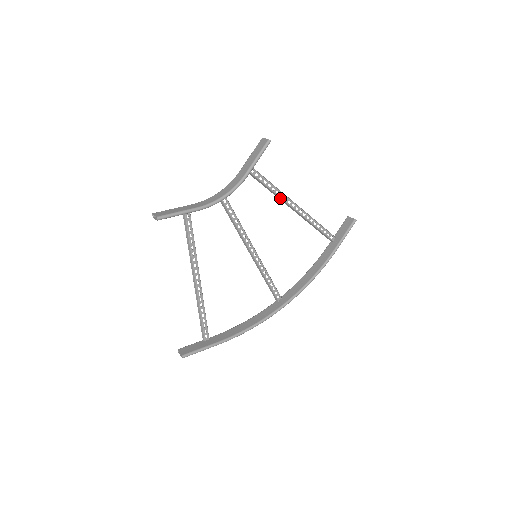
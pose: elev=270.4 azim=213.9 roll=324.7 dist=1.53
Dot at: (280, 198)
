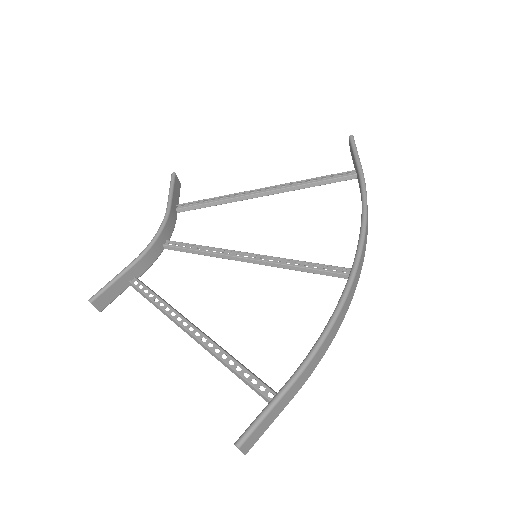
Dot at: (237, 199)
